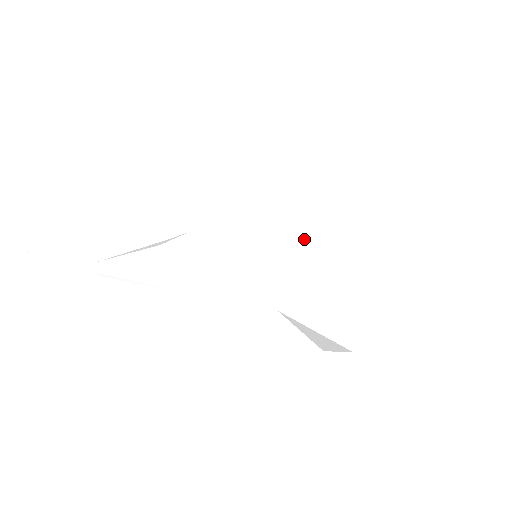
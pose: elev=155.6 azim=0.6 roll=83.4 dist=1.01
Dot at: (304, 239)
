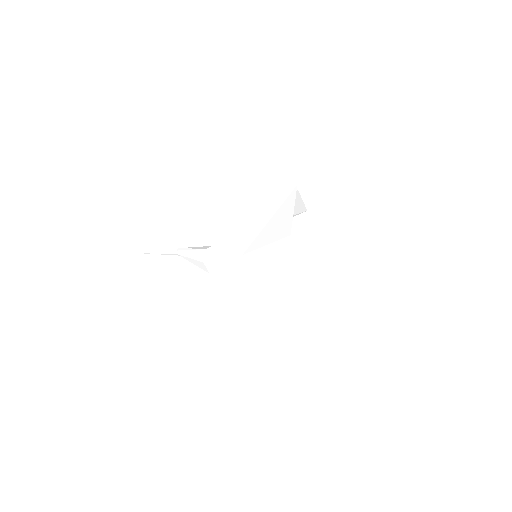
Dot at: (269, 294)
